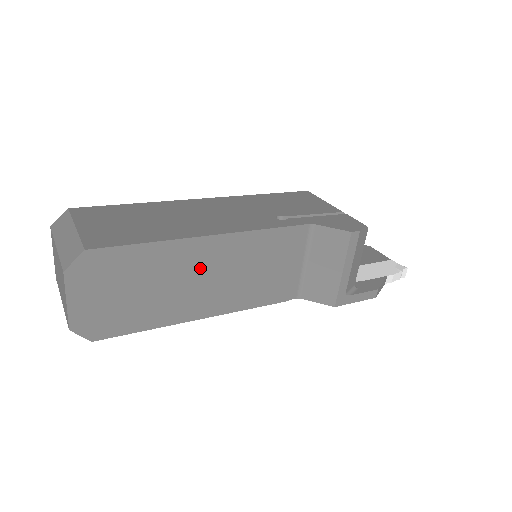
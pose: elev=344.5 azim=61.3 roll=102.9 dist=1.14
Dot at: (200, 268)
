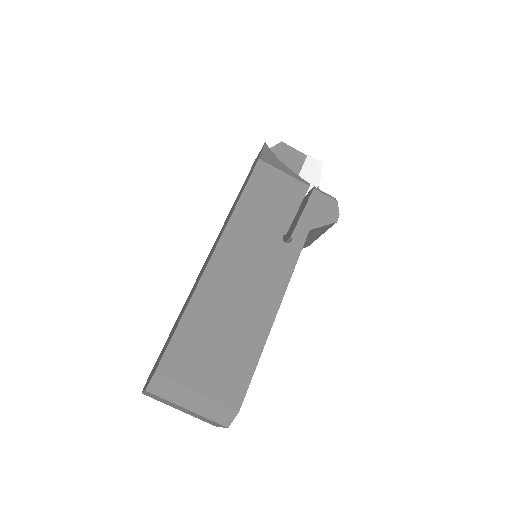
Dot at: occluded
